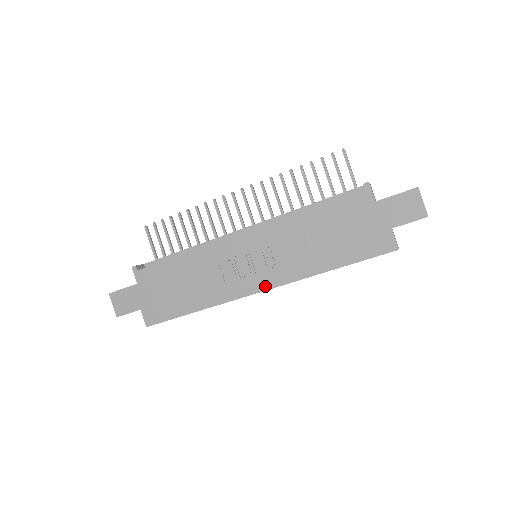
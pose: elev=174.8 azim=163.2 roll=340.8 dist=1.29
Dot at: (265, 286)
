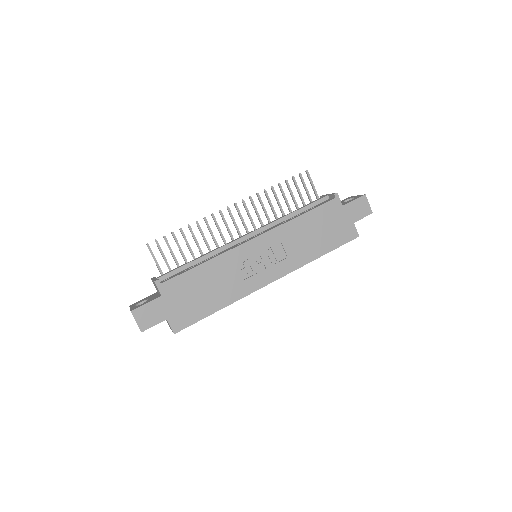
Dot at: (276, 277)
